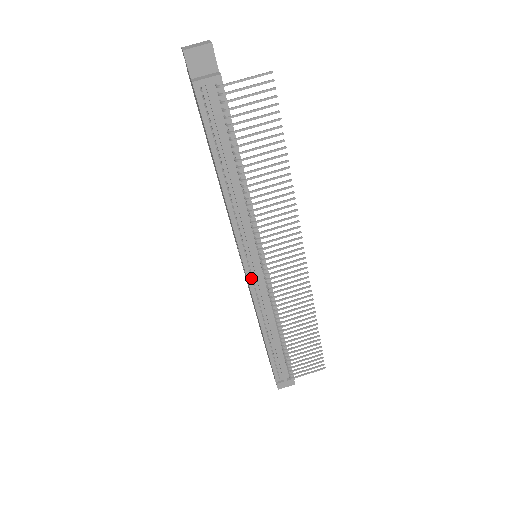
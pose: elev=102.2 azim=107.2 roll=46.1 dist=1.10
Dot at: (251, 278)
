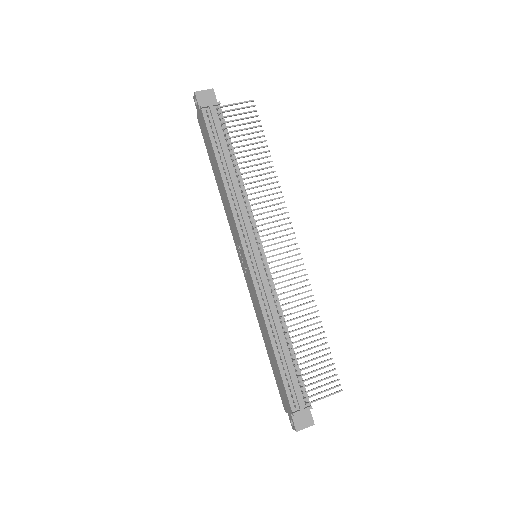
Dot at: (253, 270)
